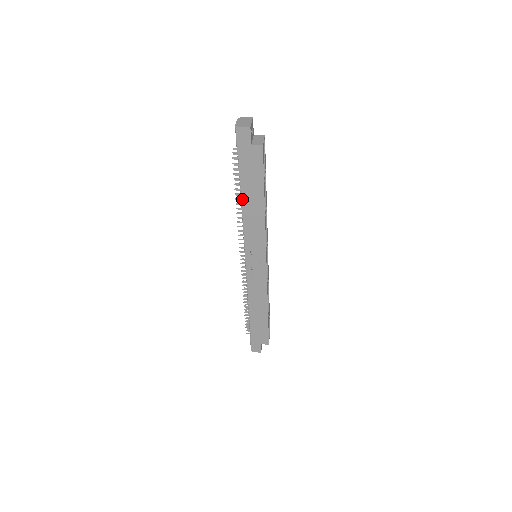
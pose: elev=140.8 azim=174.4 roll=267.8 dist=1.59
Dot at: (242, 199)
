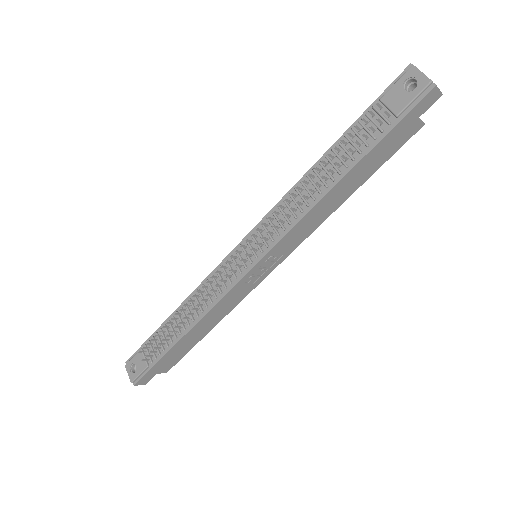
Dot at: (339, 182)
